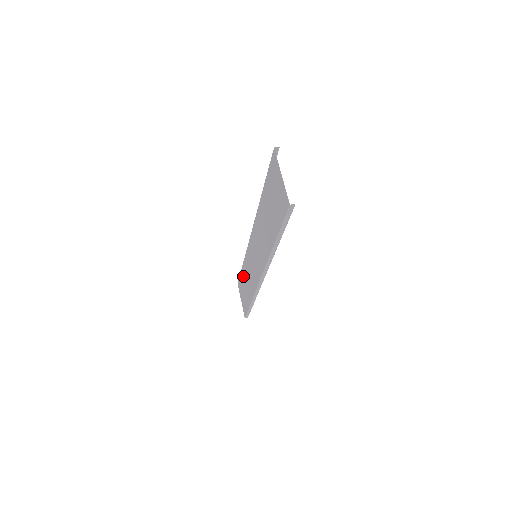
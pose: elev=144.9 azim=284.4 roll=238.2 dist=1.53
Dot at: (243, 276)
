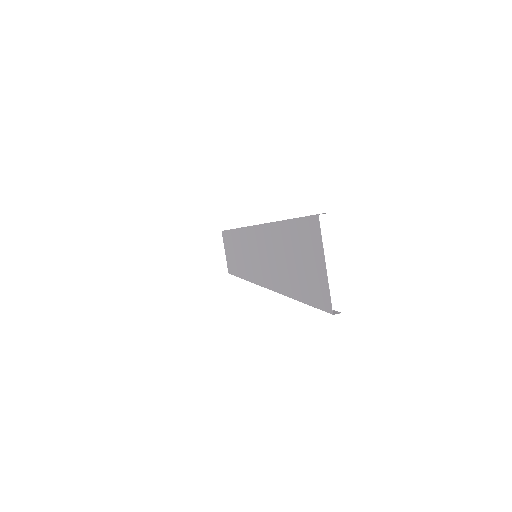
Dot at: (231, 240)
